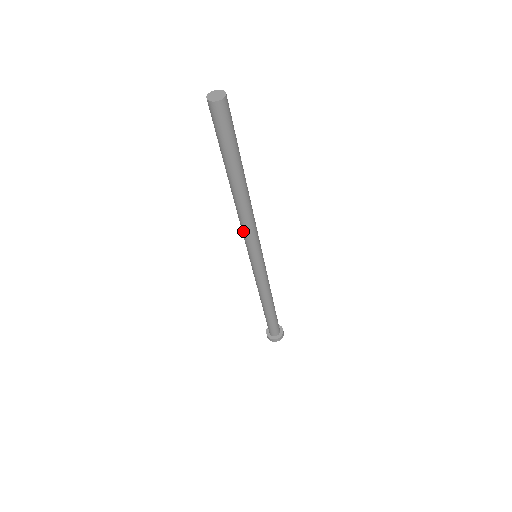
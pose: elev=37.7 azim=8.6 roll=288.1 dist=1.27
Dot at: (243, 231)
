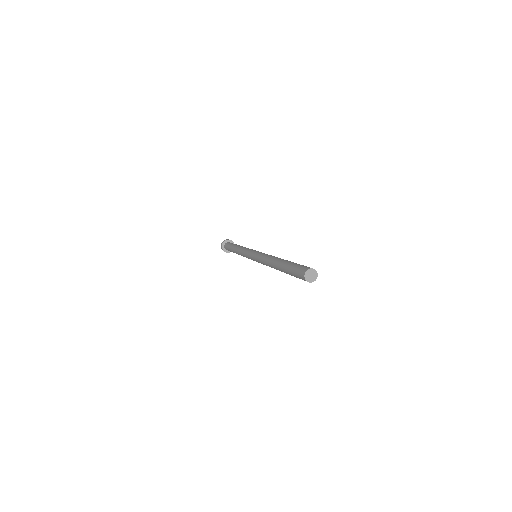
Dot at: (261, 262)
